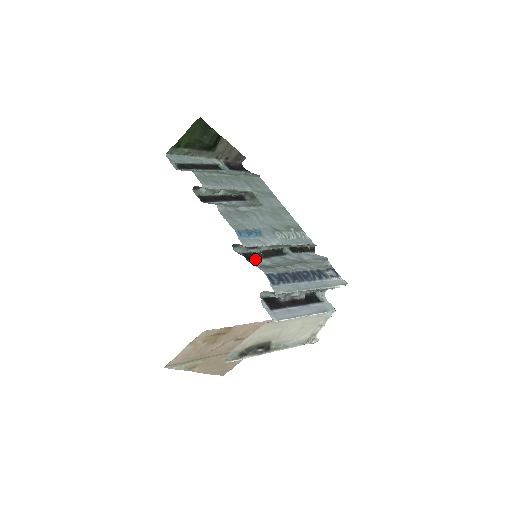
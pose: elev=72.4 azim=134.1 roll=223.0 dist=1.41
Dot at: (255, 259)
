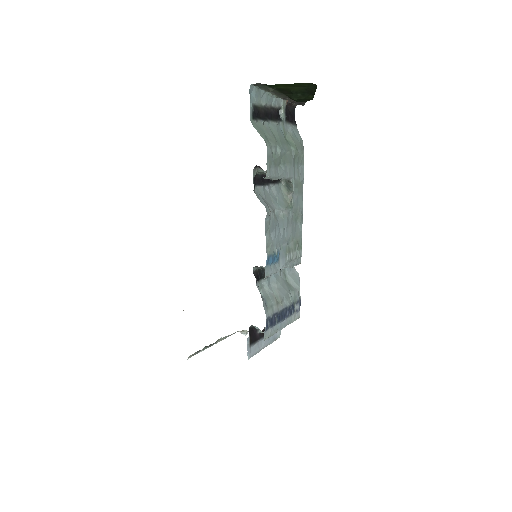
Dot at: (260, 279)
